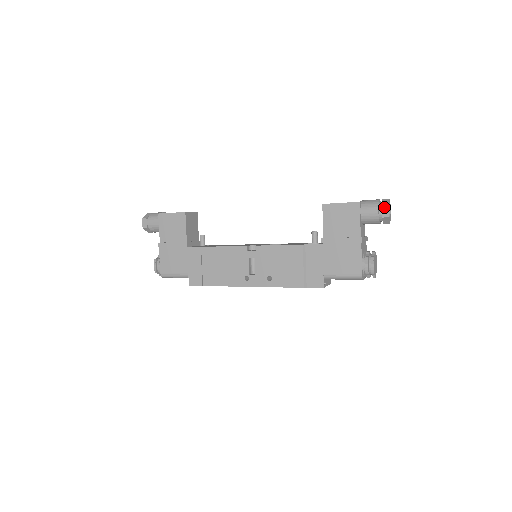
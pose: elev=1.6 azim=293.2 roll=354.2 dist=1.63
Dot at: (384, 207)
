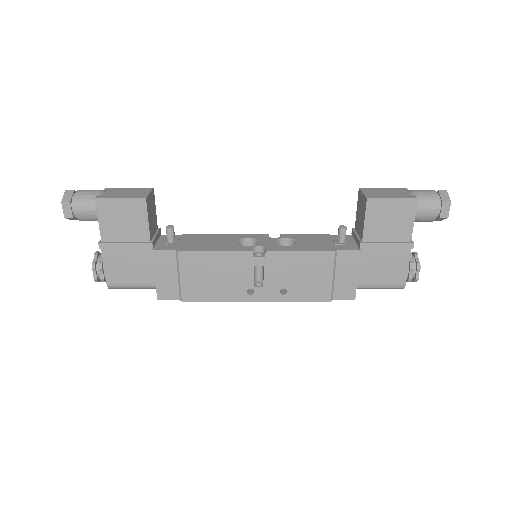
Dot at: (445, 205)
